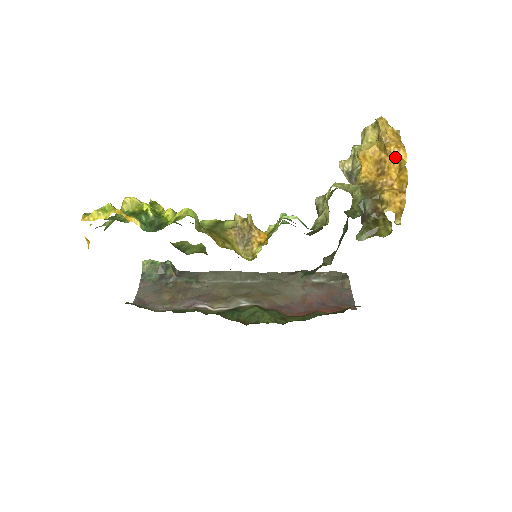
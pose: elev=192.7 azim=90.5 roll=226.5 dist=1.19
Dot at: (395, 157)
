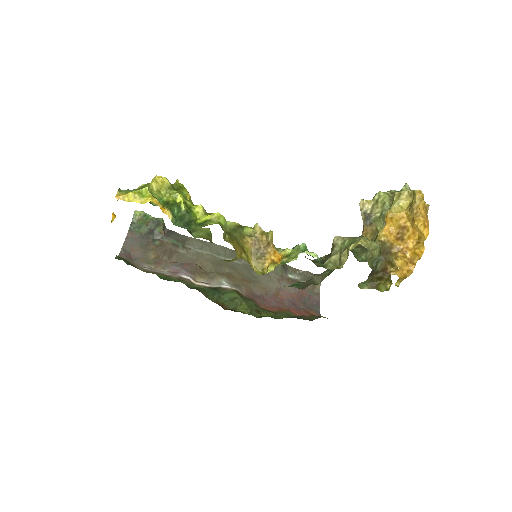
Dot at: (418, 231)
